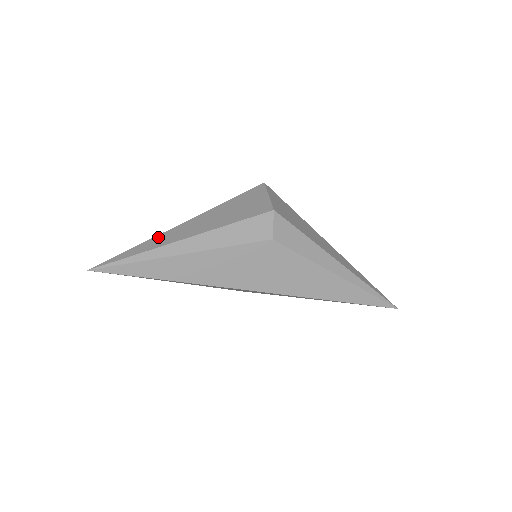
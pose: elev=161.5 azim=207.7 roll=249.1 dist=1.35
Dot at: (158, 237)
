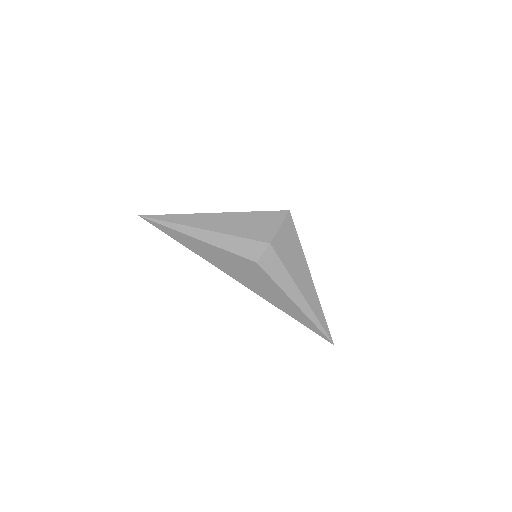
Dot at: (191, 216)
